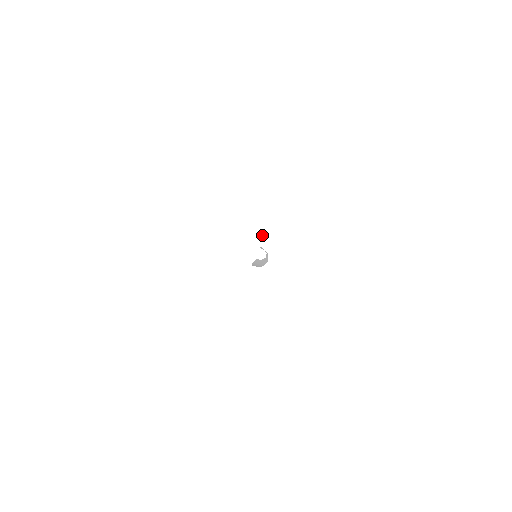
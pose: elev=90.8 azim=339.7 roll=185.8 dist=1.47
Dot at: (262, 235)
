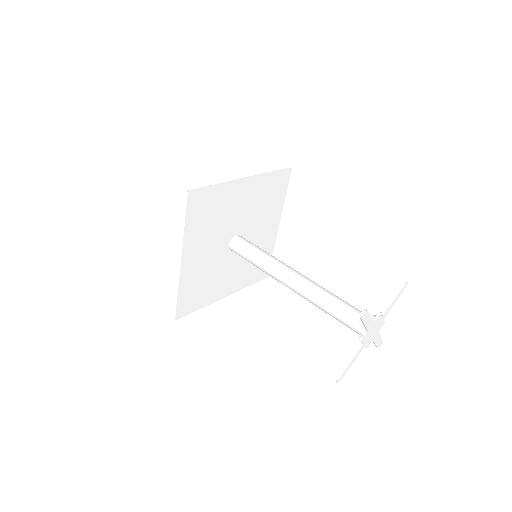
Dot at: (385, 316)
